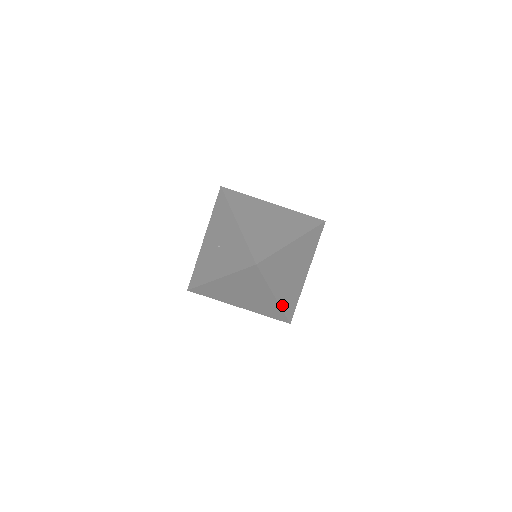
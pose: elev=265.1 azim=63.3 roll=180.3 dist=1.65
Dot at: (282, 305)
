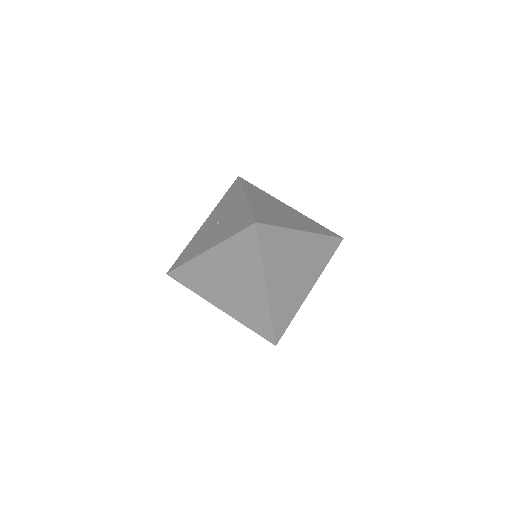
Dot at: (272, 309)
